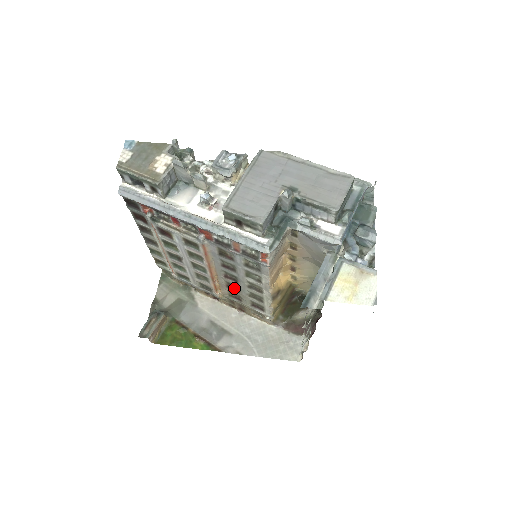
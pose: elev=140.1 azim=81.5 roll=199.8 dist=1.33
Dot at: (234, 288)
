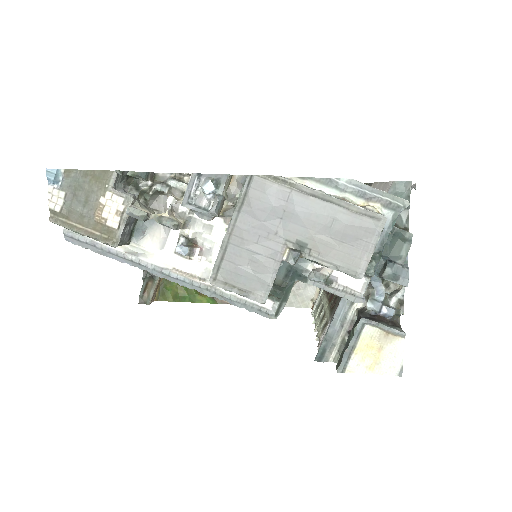
Dot at: occluded
